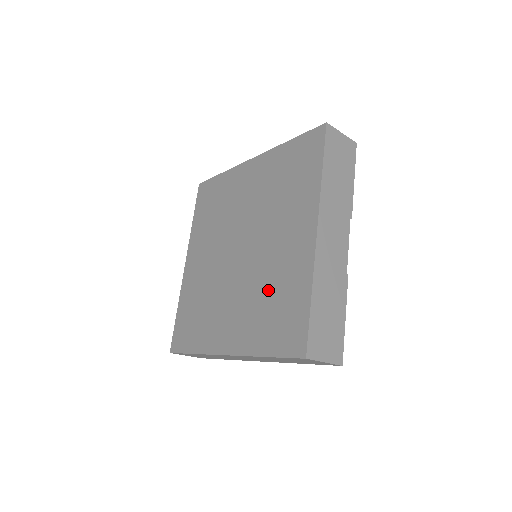
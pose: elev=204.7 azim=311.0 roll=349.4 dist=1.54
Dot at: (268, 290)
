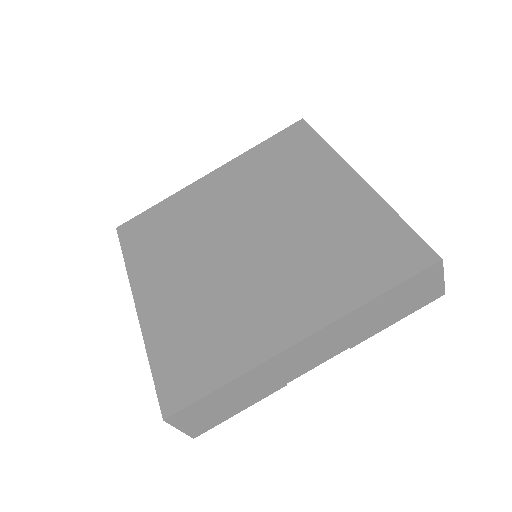
Dot at: (216, 315)
